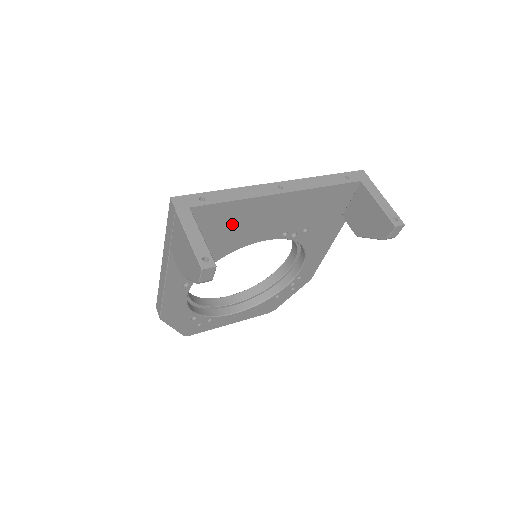
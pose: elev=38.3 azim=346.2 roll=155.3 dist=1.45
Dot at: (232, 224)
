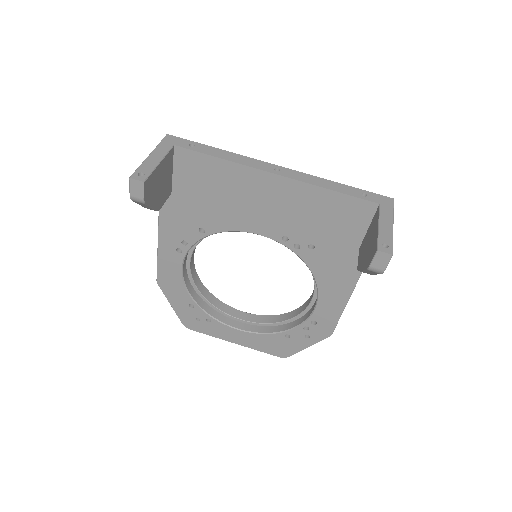
Dot at: (221, 190)
